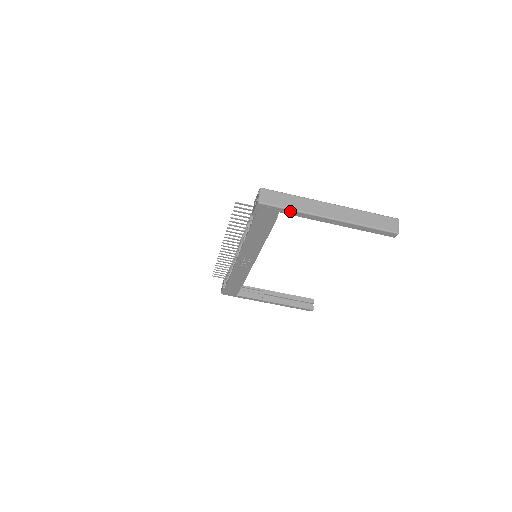
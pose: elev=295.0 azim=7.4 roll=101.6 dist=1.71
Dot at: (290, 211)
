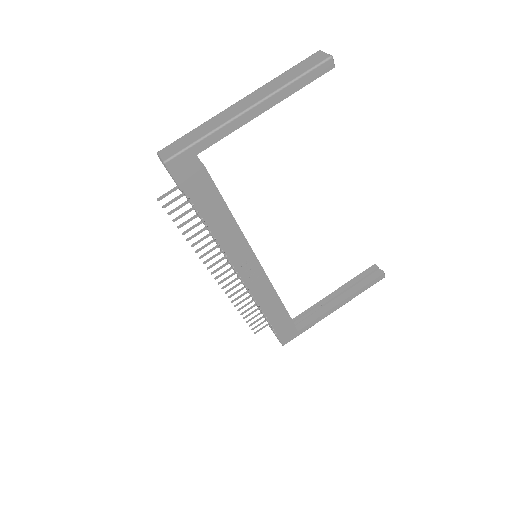
Dot at: (203, 141)
